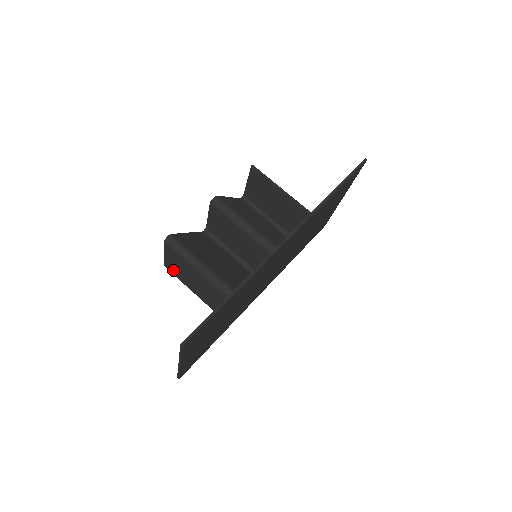
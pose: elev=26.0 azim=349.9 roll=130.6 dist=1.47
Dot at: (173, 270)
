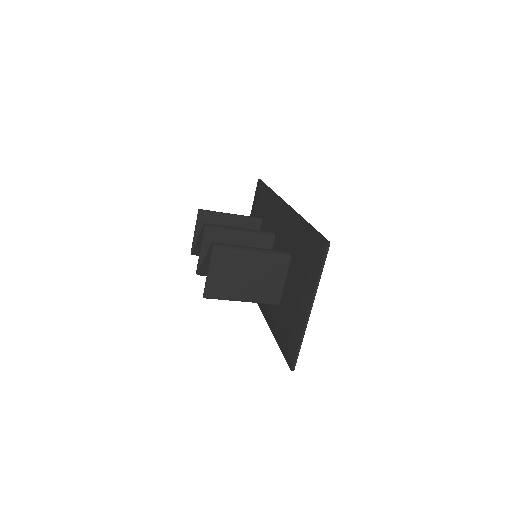
Dot at: (217, 290)
